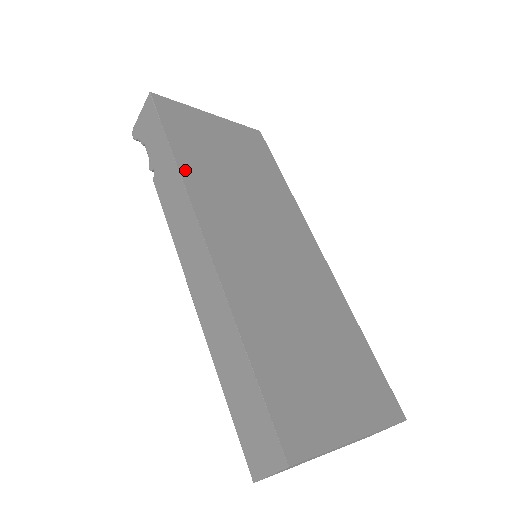
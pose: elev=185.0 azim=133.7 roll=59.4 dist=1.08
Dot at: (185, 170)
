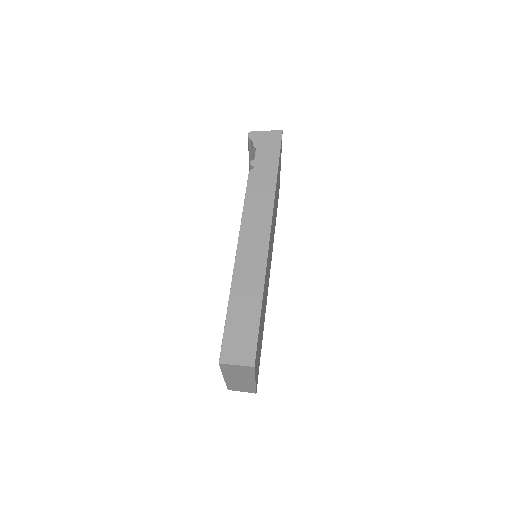
Dot at: occluded
